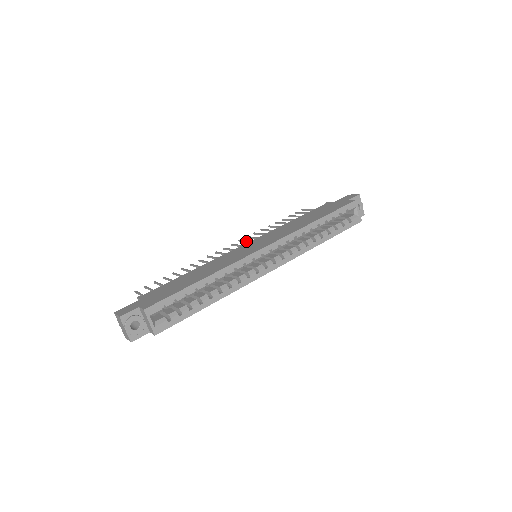
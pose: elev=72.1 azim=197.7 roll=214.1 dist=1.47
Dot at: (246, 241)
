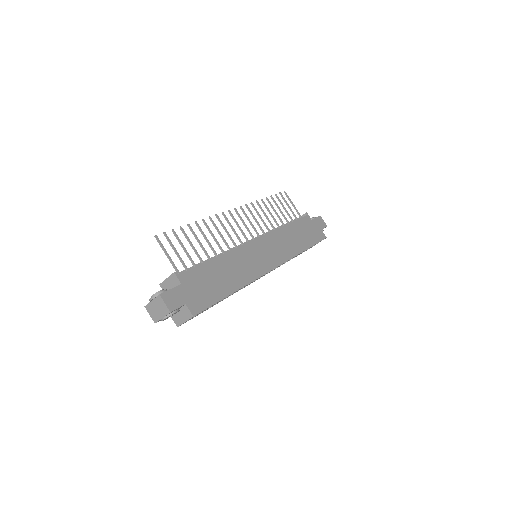
Dot at: (249, 220)
